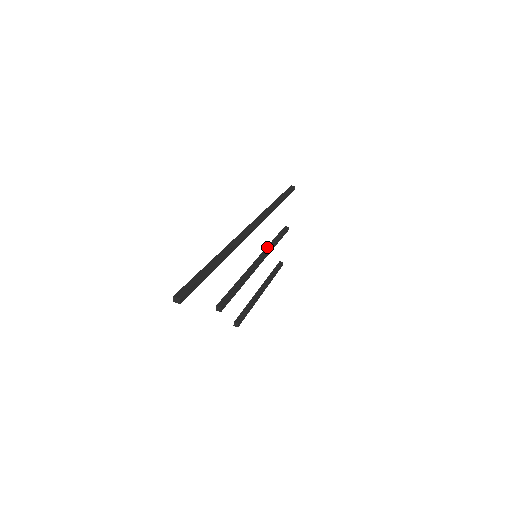
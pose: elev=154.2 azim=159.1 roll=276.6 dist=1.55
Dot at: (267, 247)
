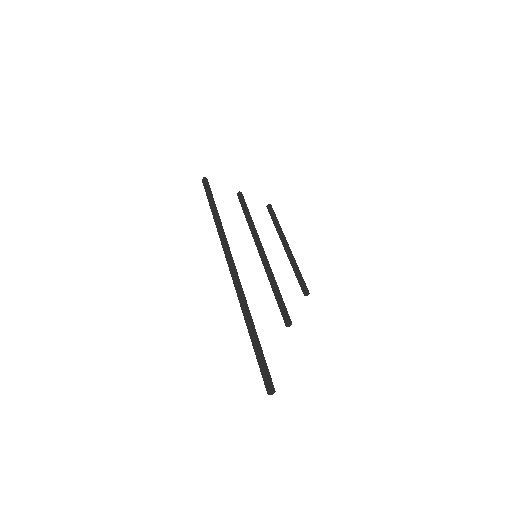
Dot at: (251, 232)
